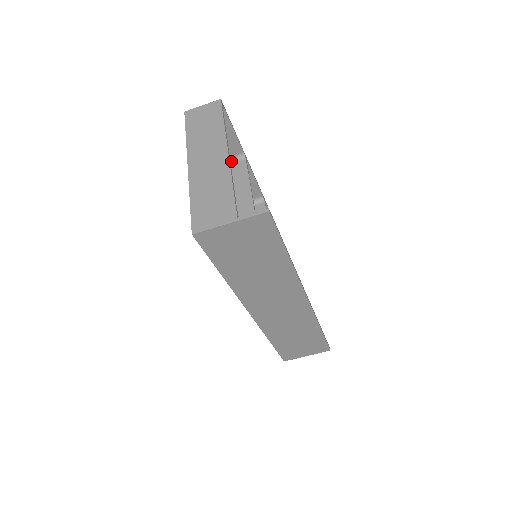
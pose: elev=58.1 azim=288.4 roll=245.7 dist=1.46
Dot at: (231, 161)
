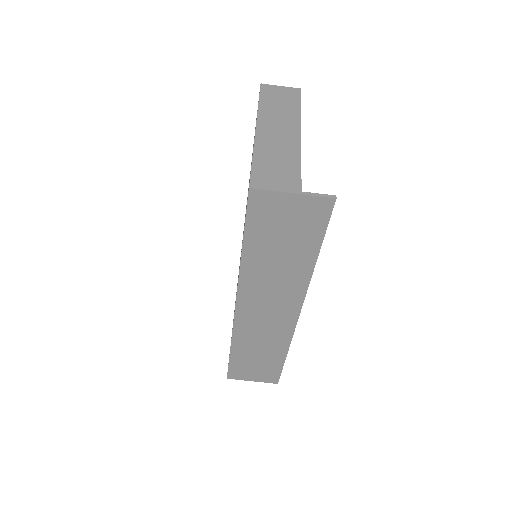
Dot at: occluded
